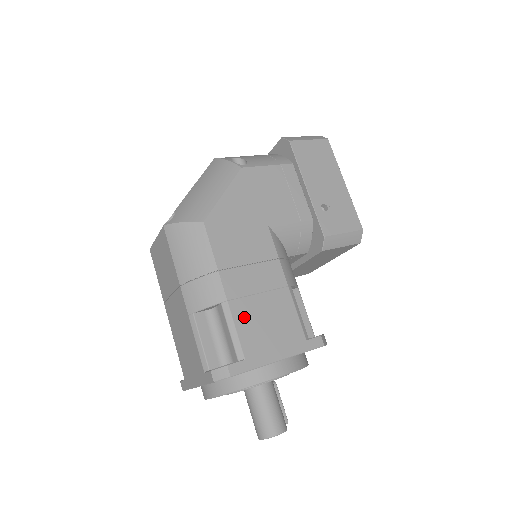
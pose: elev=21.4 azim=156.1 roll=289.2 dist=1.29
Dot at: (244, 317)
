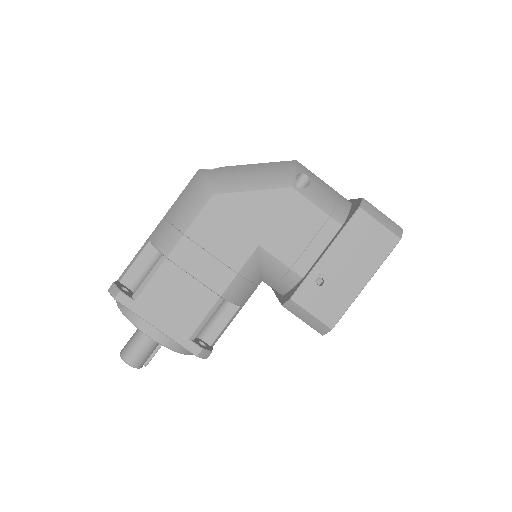
Dot at: (165, 279)
